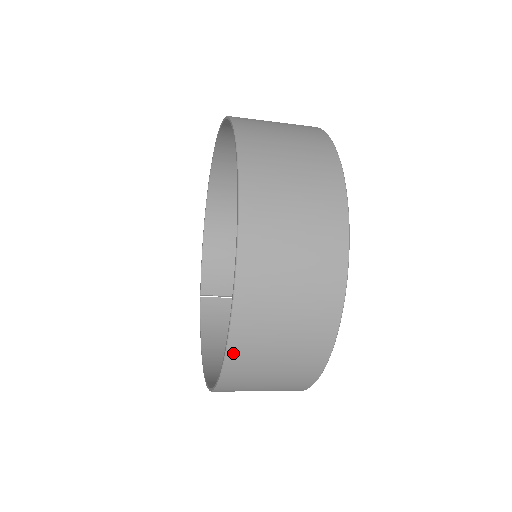
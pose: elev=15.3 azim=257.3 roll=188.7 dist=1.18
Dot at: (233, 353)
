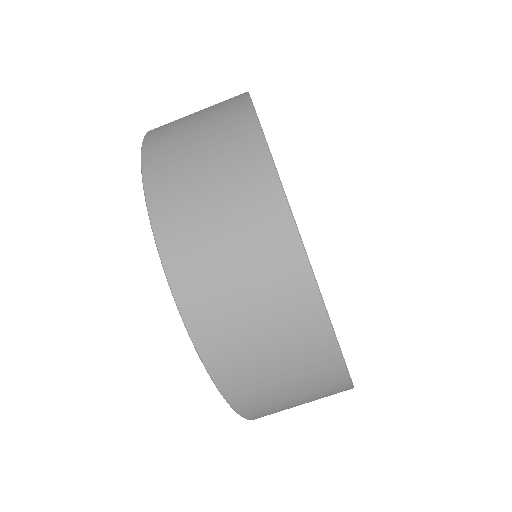
Dot at: (149, 169)
